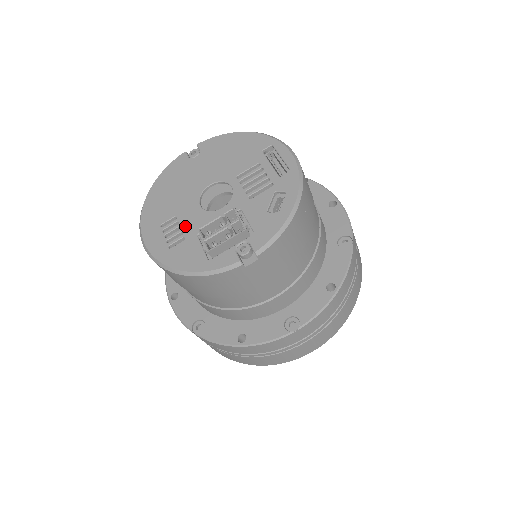
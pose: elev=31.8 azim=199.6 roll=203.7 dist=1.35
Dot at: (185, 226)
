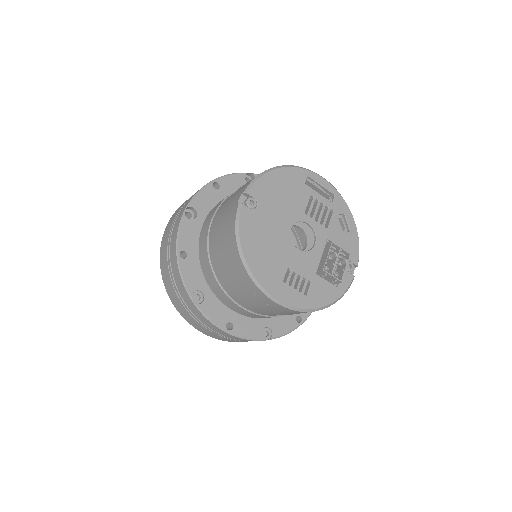
Dot at: (303, 272)
